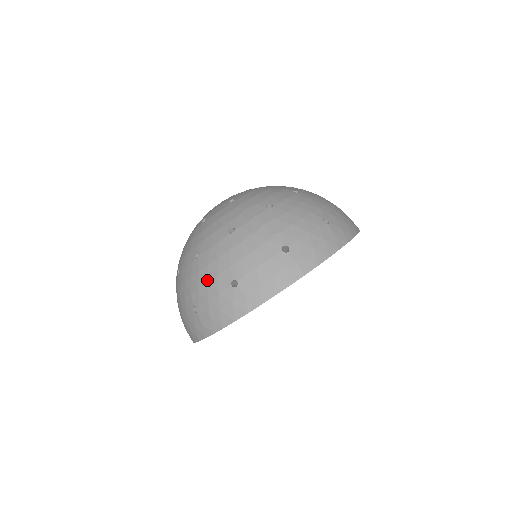
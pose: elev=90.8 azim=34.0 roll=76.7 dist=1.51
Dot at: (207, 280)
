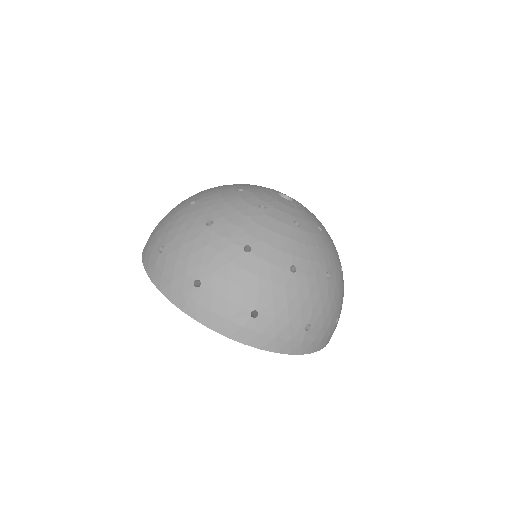
Dot at: (168, 223)
